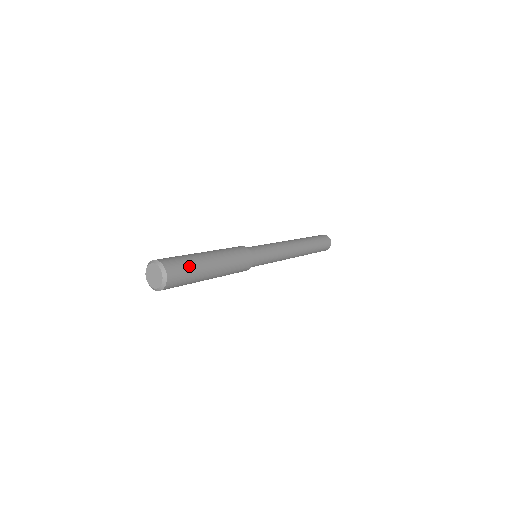
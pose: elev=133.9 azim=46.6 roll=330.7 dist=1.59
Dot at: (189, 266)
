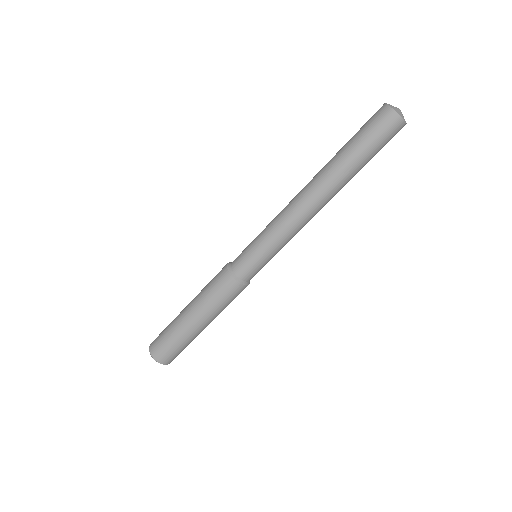
Dot at: (180, 348)
